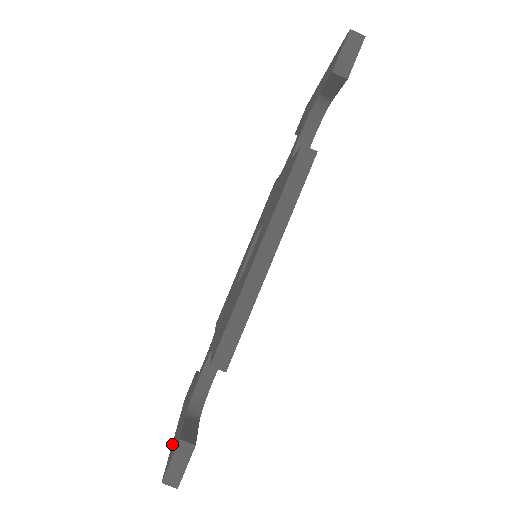
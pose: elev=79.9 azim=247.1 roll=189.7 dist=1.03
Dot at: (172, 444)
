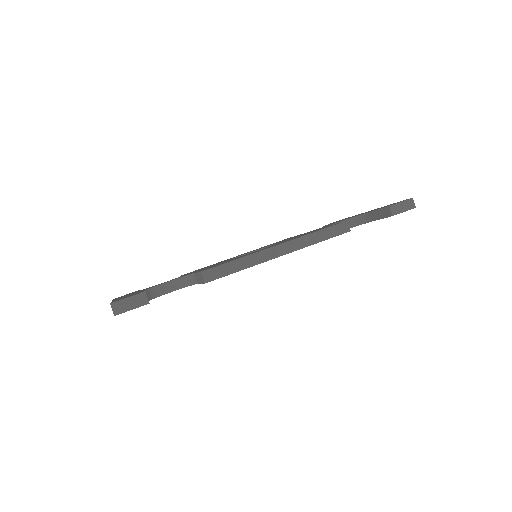
Dot at: (114, 300)
